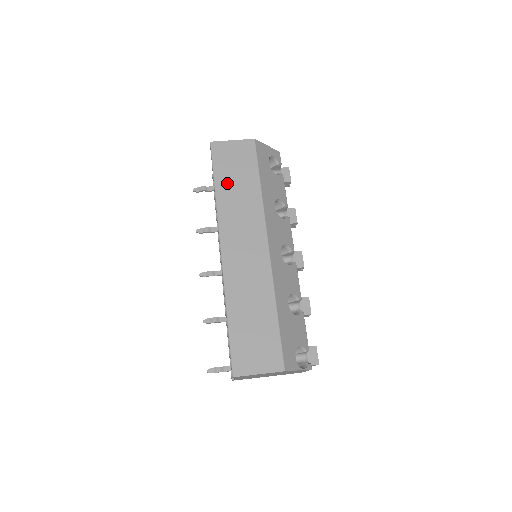
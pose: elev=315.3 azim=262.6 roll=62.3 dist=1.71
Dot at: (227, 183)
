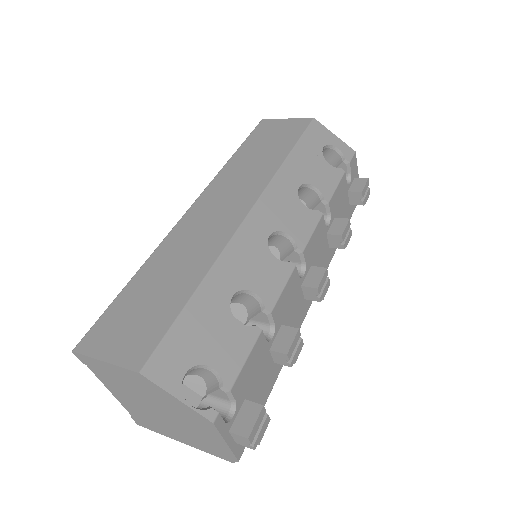
Dot at: (250, 151)
